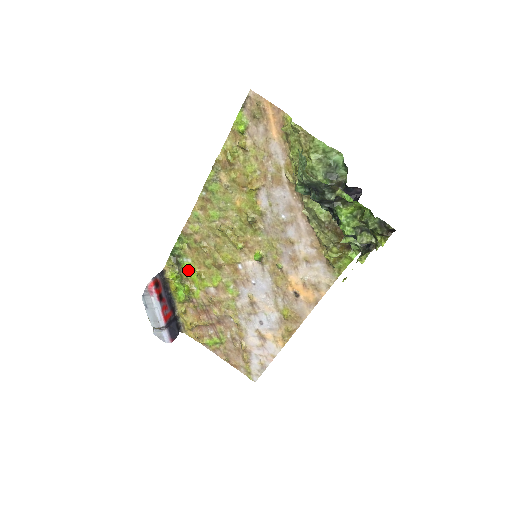
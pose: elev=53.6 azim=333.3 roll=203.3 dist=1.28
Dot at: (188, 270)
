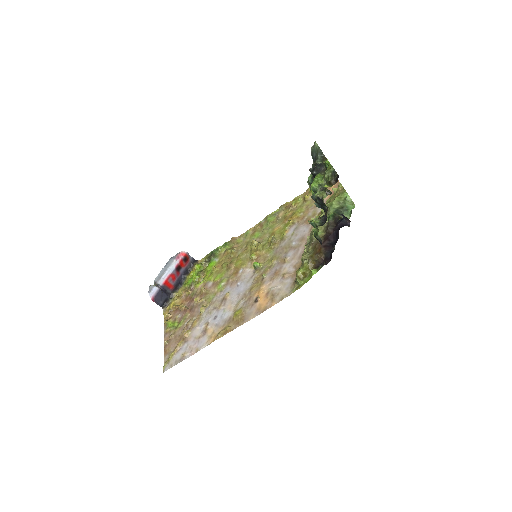
Dot at: (210, 266)
